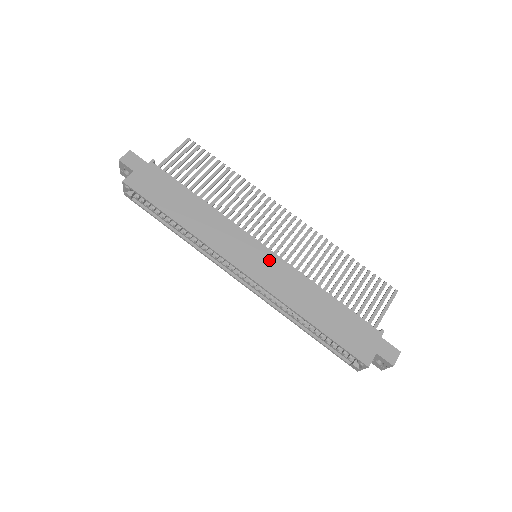
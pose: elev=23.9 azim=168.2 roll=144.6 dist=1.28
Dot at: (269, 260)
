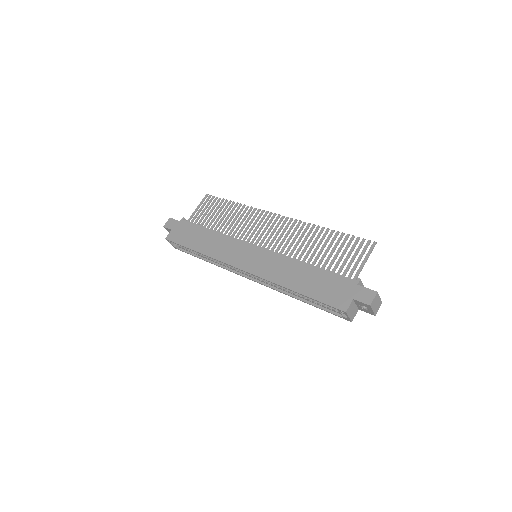
Dot at: (260, 255)
